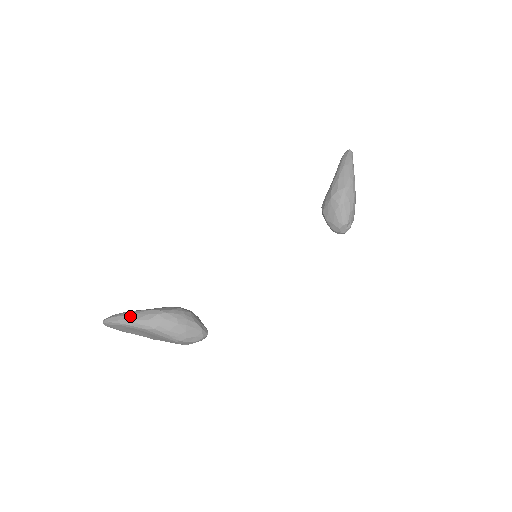
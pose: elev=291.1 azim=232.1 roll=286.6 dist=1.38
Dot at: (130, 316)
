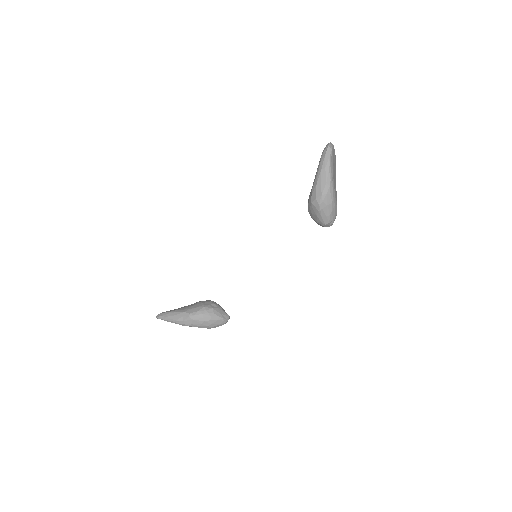
Dot at: (171, 317)
